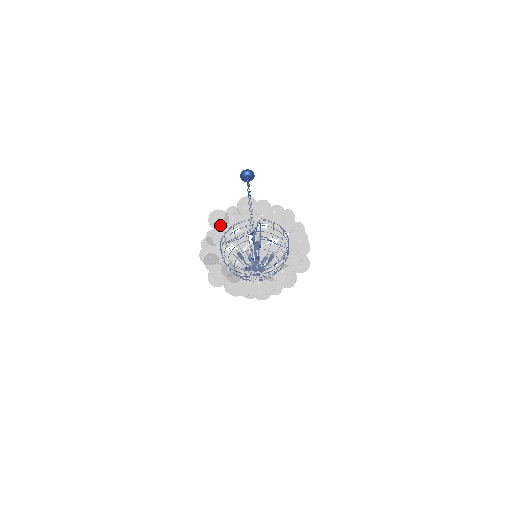
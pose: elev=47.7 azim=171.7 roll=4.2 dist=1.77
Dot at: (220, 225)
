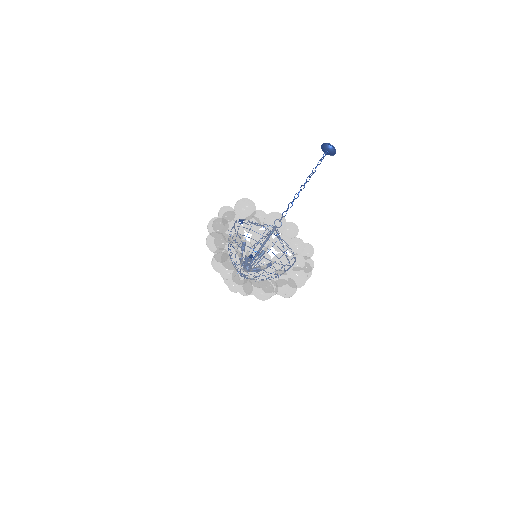
Dot at: (241, 217)
